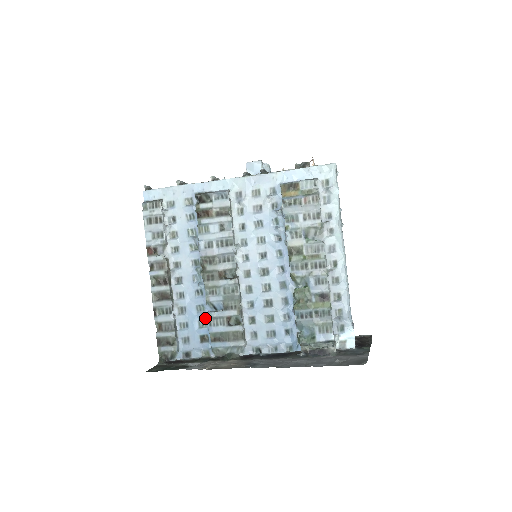
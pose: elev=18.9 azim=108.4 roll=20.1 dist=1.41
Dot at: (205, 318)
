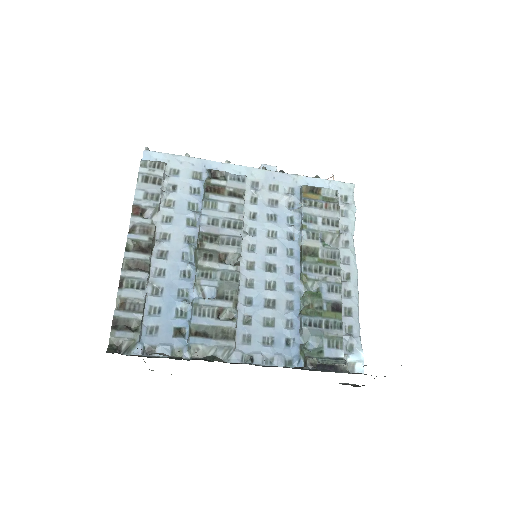
Dot at: (187, 306)
